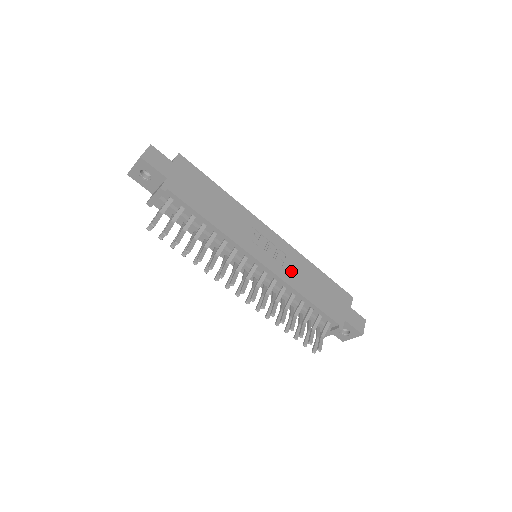
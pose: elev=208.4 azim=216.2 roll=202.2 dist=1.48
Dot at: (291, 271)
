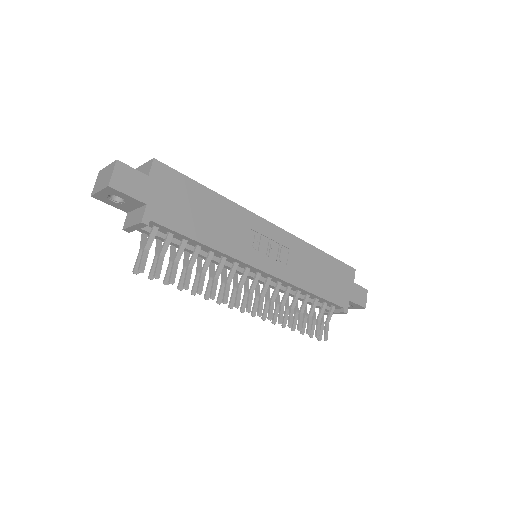
Dot at: (296, 267)
